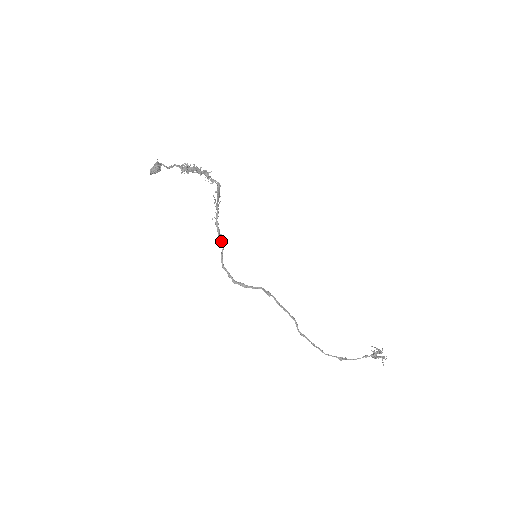
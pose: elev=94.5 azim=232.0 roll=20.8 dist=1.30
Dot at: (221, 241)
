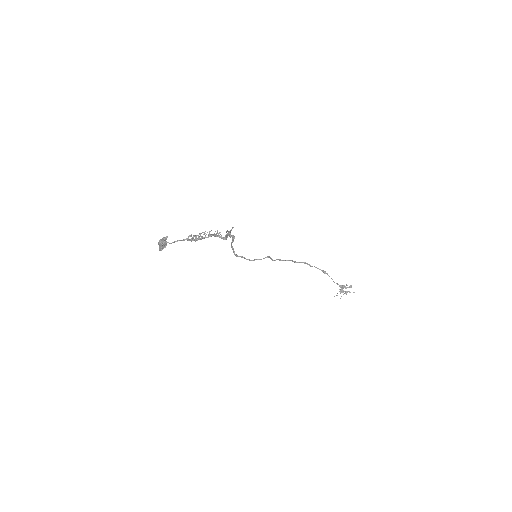
Dot at: (232, 239)
